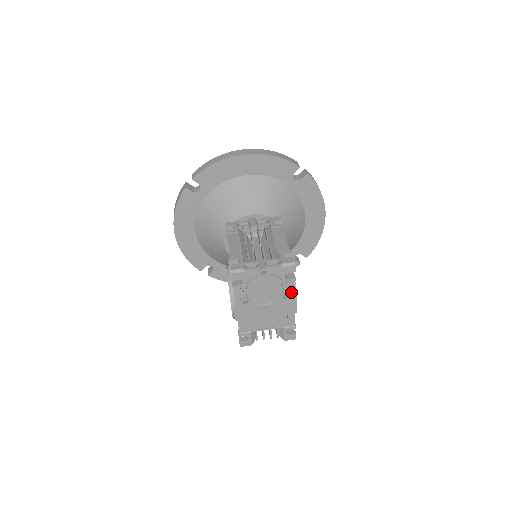
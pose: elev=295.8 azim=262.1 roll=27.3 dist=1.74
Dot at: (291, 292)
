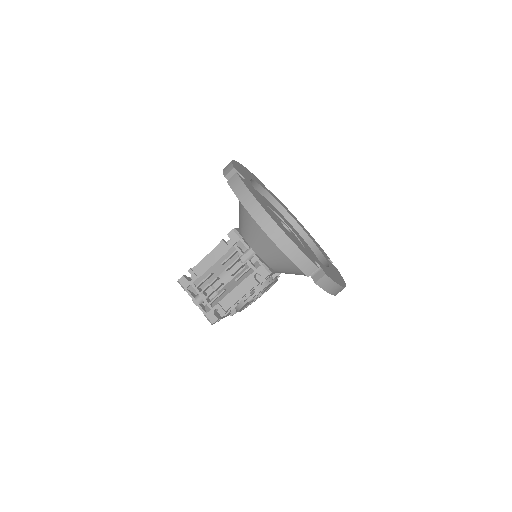
Dot at: occluded
